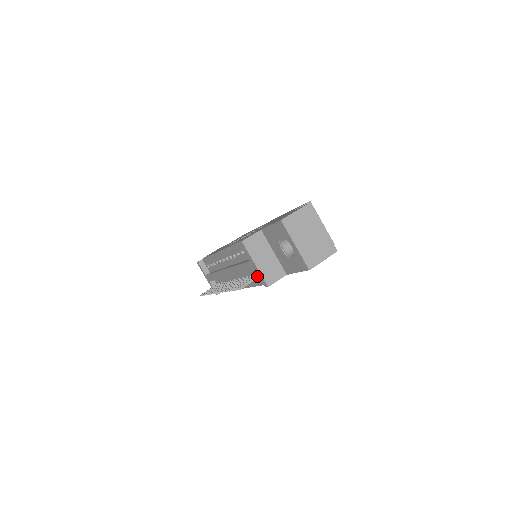
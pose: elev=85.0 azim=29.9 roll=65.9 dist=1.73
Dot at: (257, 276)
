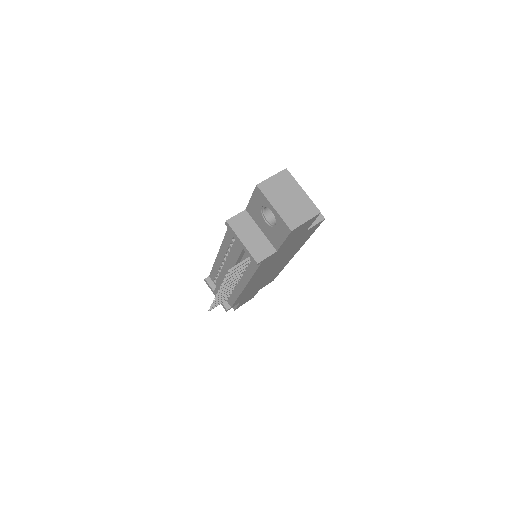
Dot at: (247, 258)
